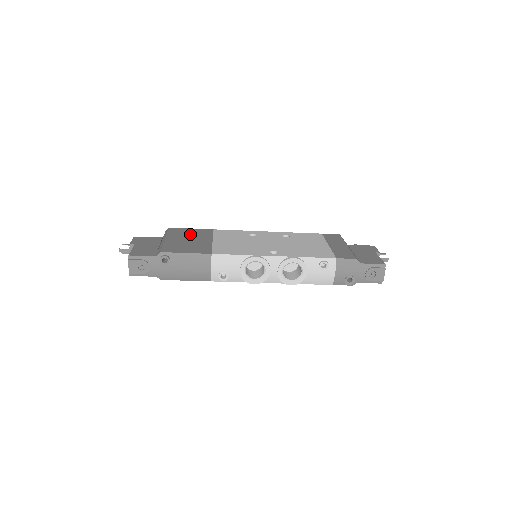
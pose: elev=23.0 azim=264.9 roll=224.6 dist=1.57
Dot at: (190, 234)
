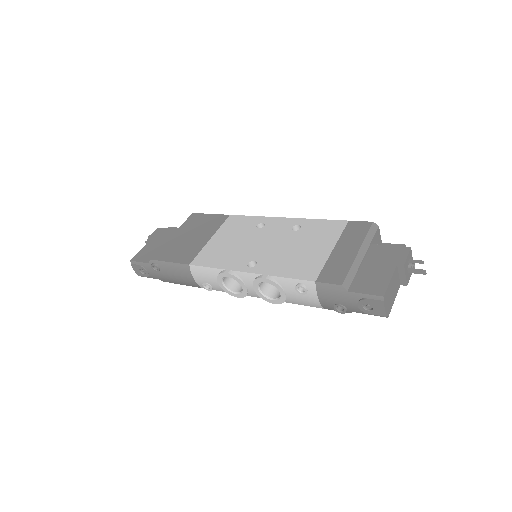
Dot at: (200, 226)
